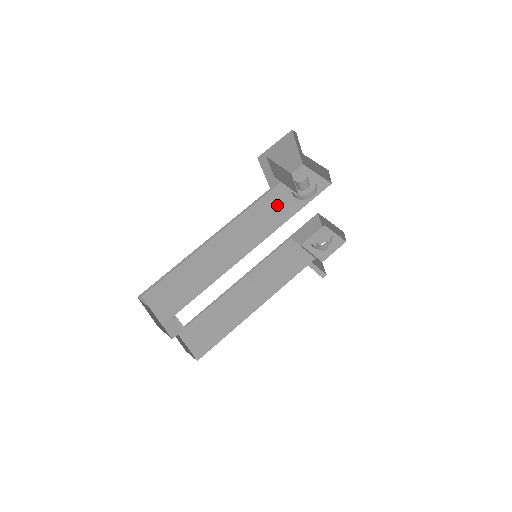
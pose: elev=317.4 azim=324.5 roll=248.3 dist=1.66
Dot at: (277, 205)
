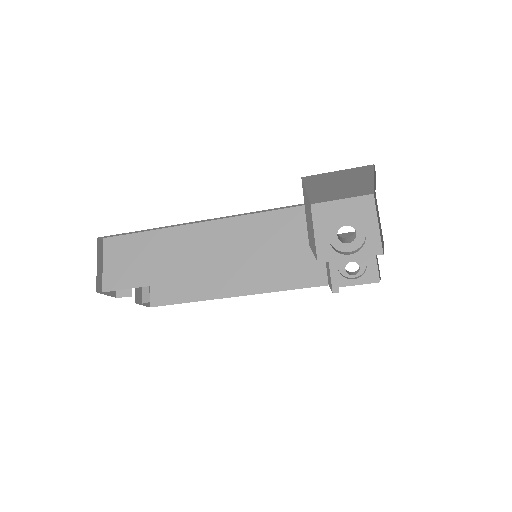
Dot at: (302, 233)
